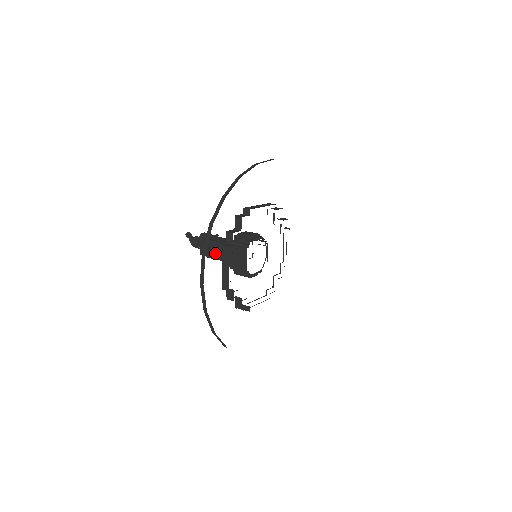
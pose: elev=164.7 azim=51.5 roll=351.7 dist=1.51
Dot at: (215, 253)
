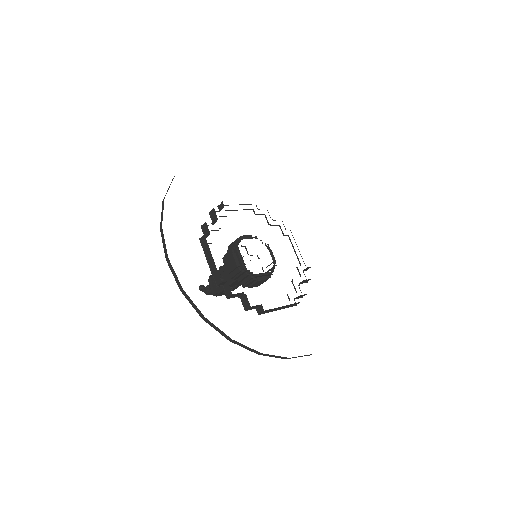
Dot at: occluded
